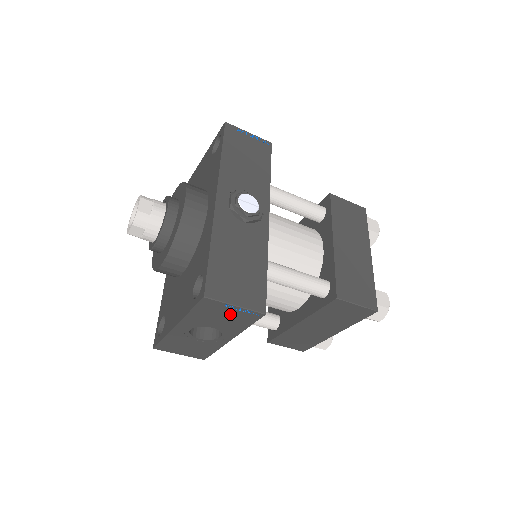
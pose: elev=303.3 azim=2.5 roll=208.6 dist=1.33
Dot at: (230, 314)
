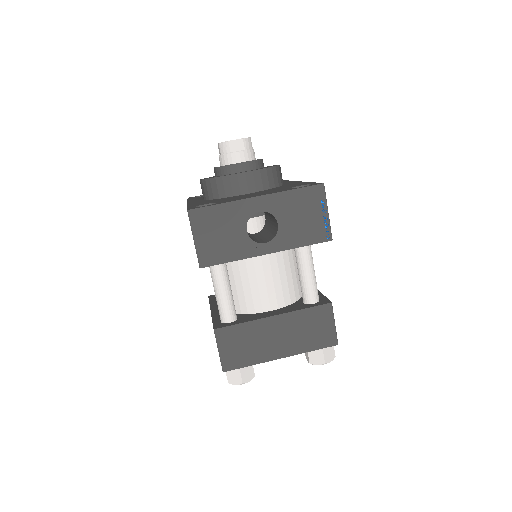
Dot at: (312, 218)
